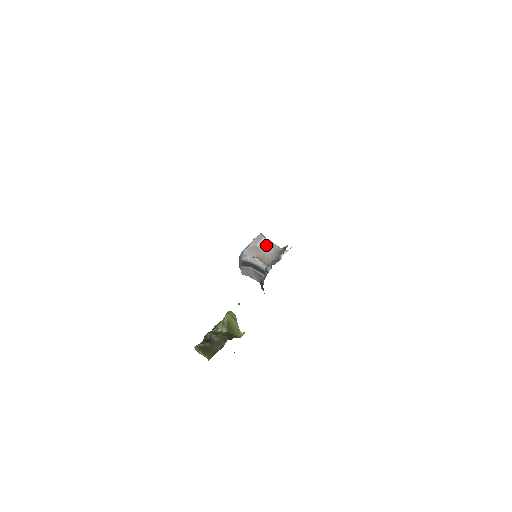
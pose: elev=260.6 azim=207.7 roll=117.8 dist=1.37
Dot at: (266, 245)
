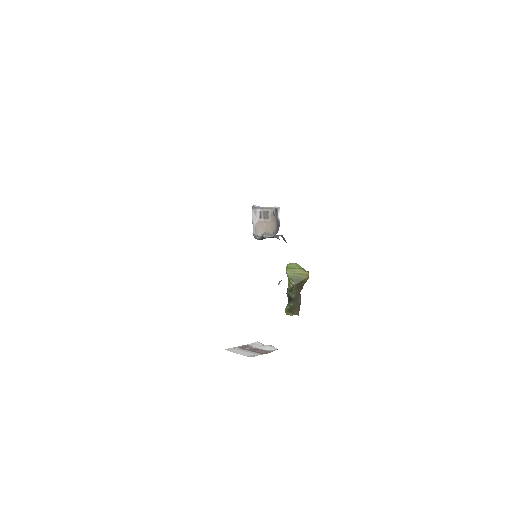
Dot at: (263, 215)
